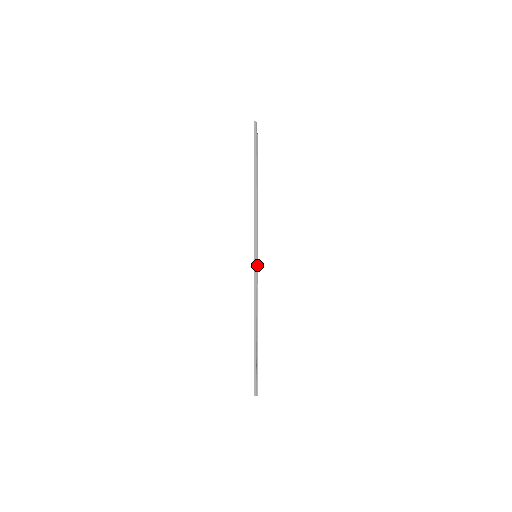
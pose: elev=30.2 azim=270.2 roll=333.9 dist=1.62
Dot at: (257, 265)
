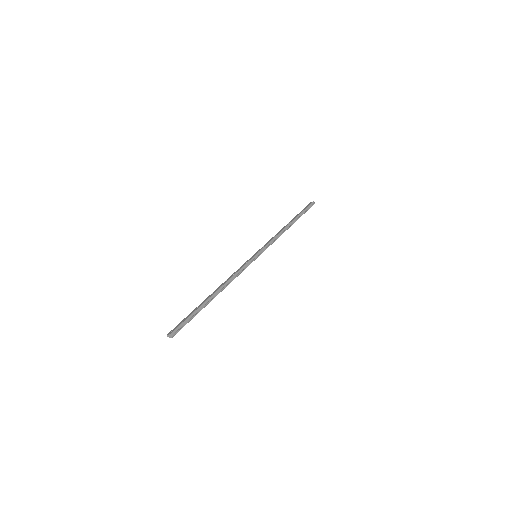
Dot at: (254, 260)
